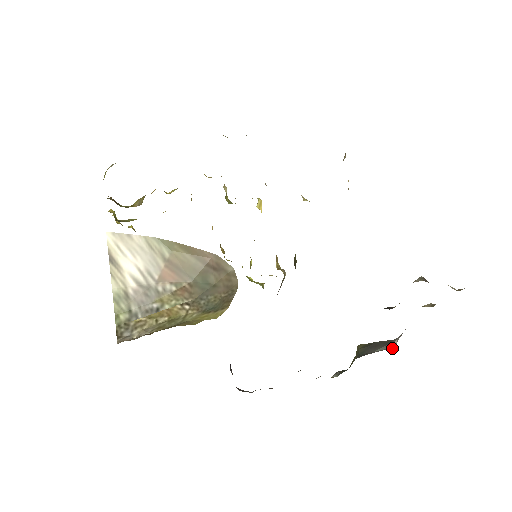
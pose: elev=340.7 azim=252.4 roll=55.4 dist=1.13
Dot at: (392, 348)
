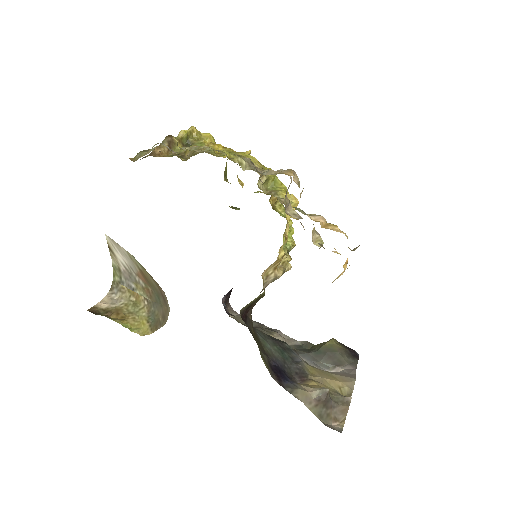
Dot at: (334, 371)
